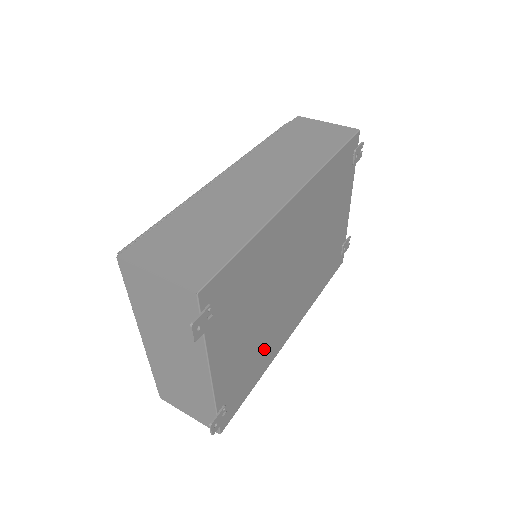
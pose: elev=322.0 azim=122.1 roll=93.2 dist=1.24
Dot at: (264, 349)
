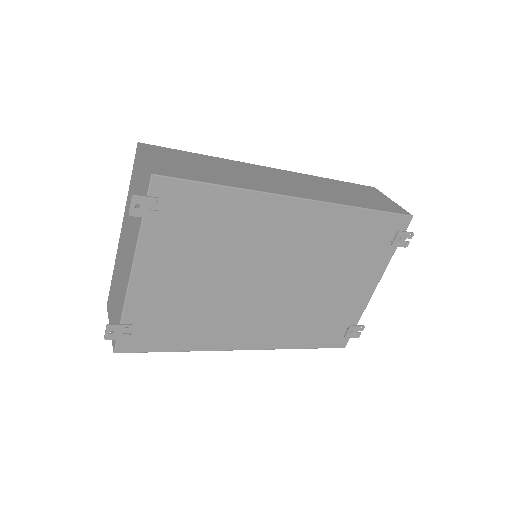
Dot at: (202, 323)
